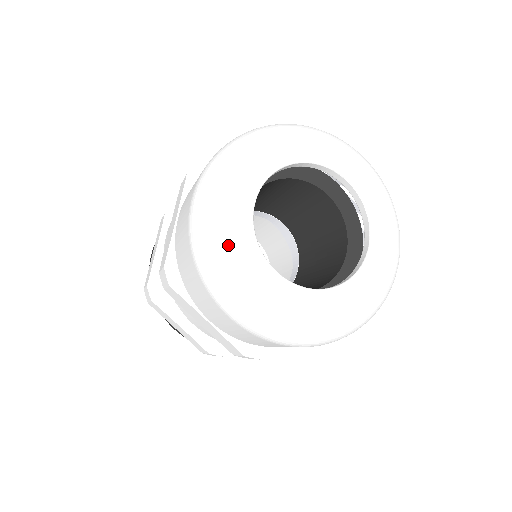
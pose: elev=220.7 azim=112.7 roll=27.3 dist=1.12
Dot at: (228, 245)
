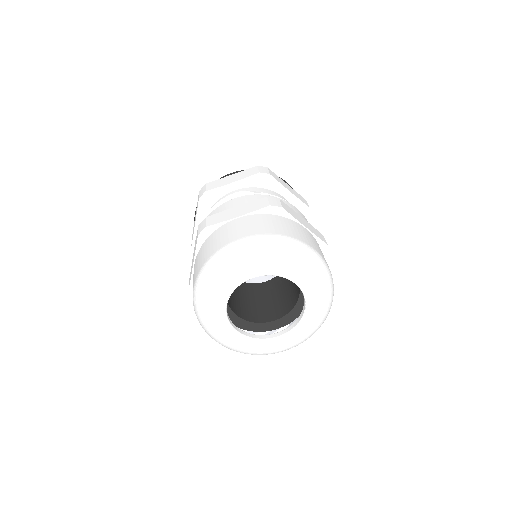
Dot at: (212, 325)
